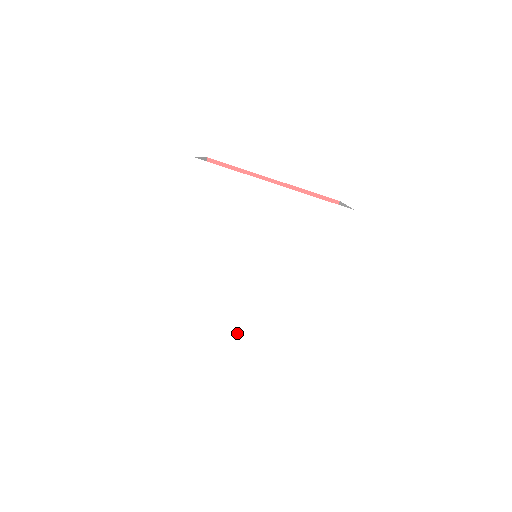
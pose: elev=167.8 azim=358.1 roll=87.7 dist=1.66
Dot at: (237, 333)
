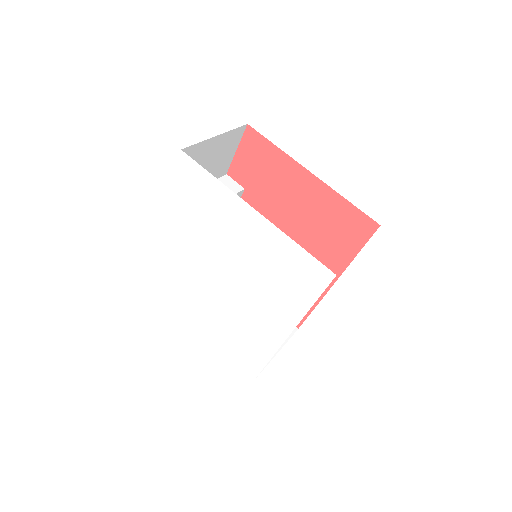
Dot at: (207, 326)
